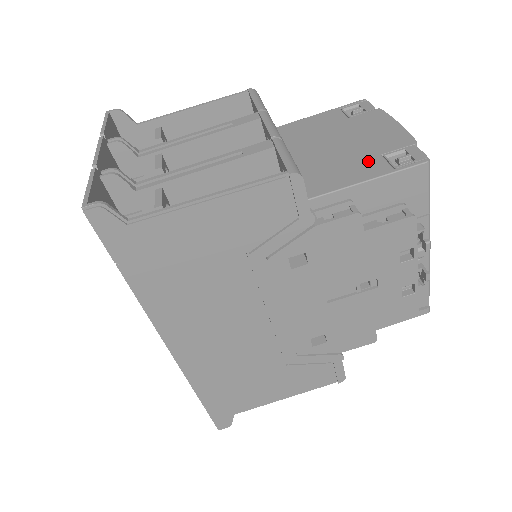
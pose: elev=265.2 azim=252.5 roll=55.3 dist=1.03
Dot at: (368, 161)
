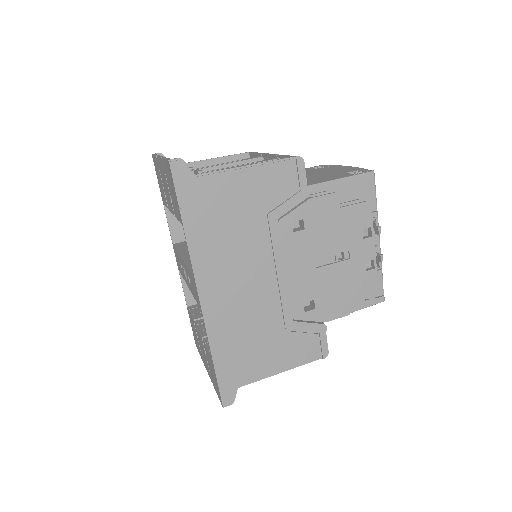
Dot at: (336, 175)
